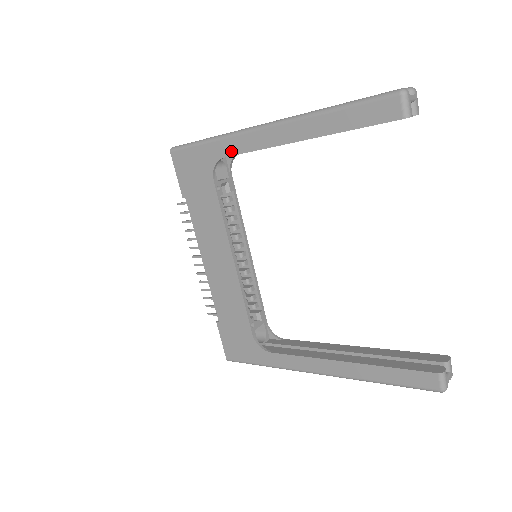
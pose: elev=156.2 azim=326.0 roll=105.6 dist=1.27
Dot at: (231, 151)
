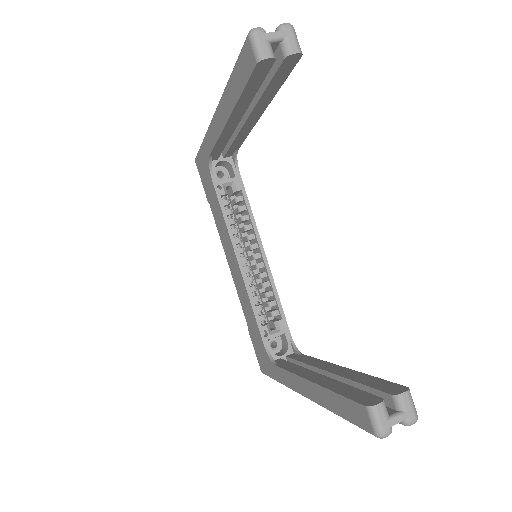
Dot at: (210, 148)
